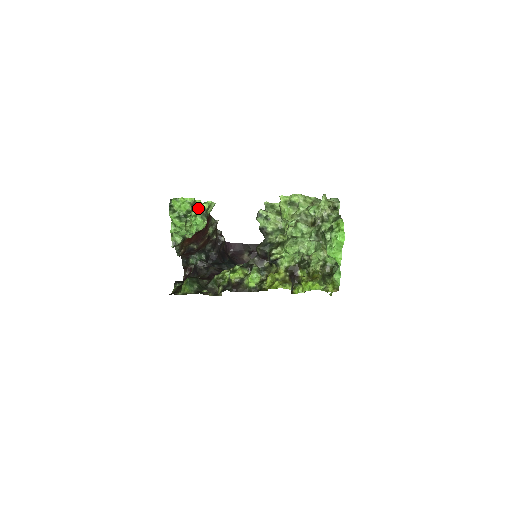
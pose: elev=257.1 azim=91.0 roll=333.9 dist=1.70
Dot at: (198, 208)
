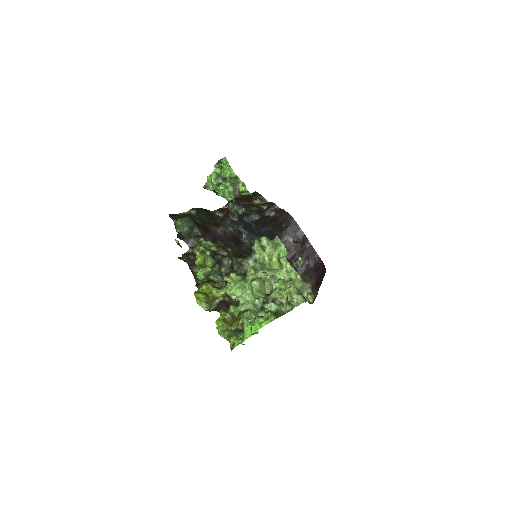
Dot at: (236, 184)
